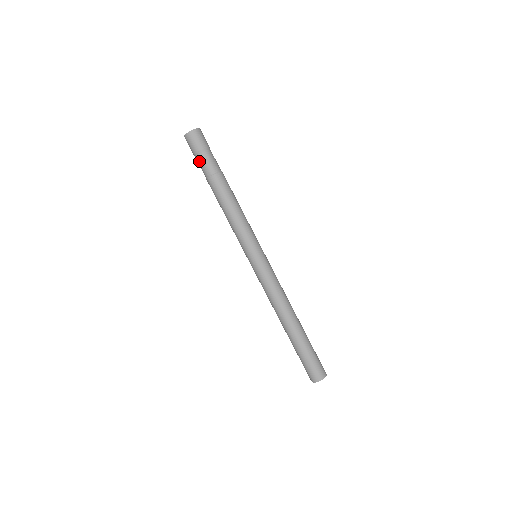
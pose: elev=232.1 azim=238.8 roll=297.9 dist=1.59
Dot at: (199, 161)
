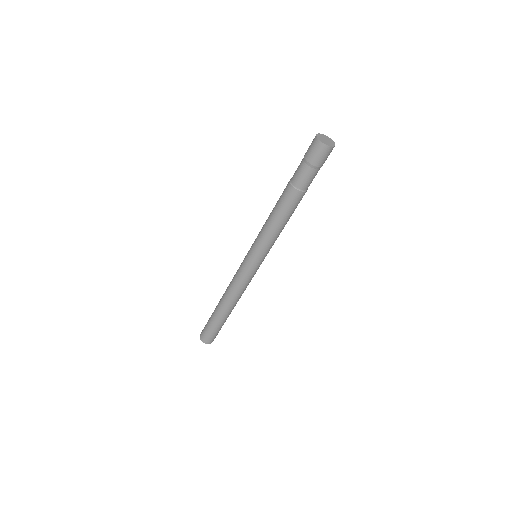
Dot at: (307, 172)
